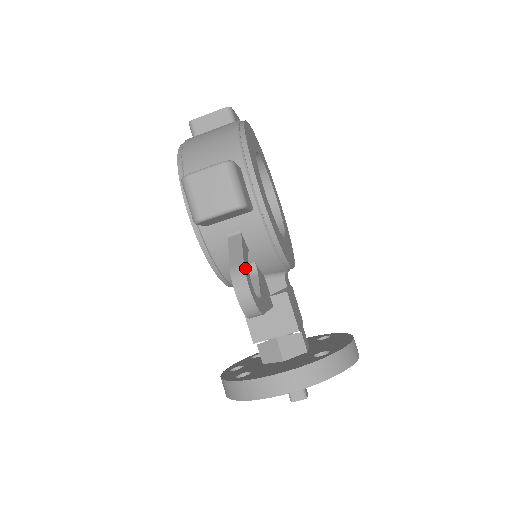
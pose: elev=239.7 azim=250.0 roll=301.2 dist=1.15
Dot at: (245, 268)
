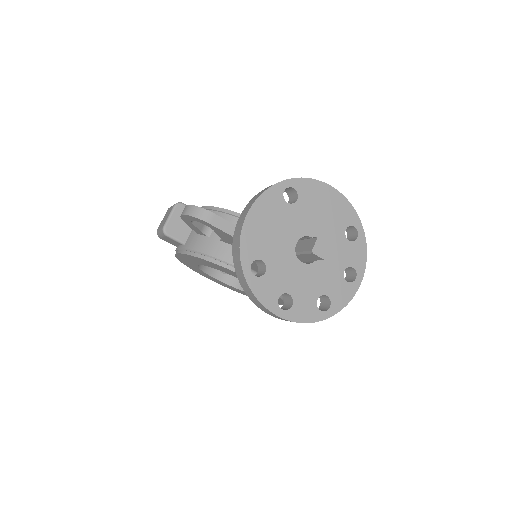
Dot at: occluded
